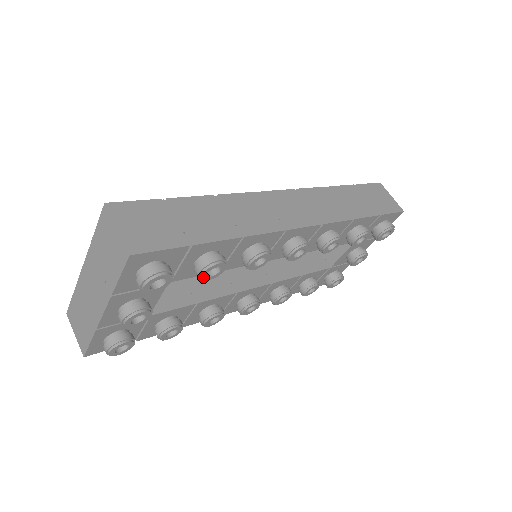
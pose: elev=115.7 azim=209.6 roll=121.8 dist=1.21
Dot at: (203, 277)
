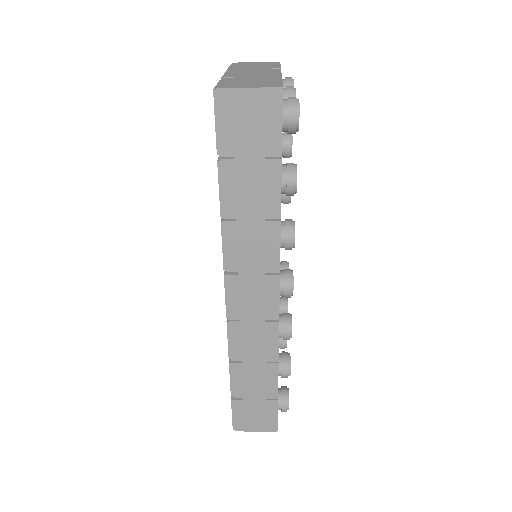
Dot at: (292, 138)
